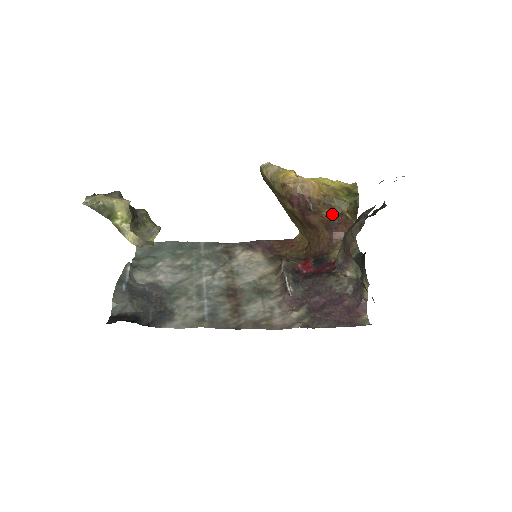
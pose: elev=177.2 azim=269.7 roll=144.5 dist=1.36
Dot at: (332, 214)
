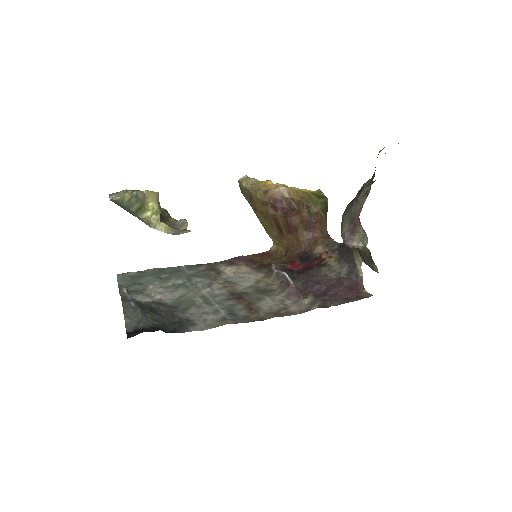
Dot at: (310, 214)
